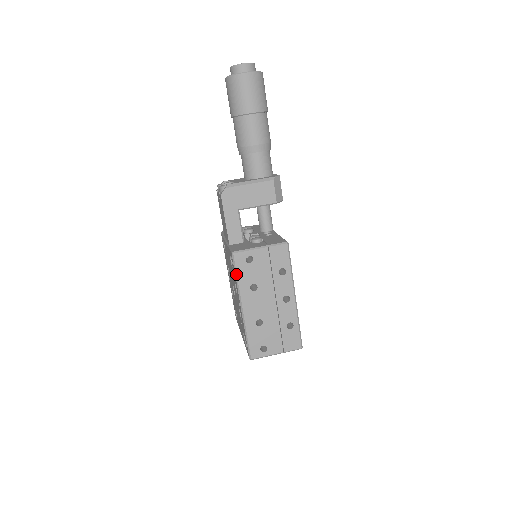
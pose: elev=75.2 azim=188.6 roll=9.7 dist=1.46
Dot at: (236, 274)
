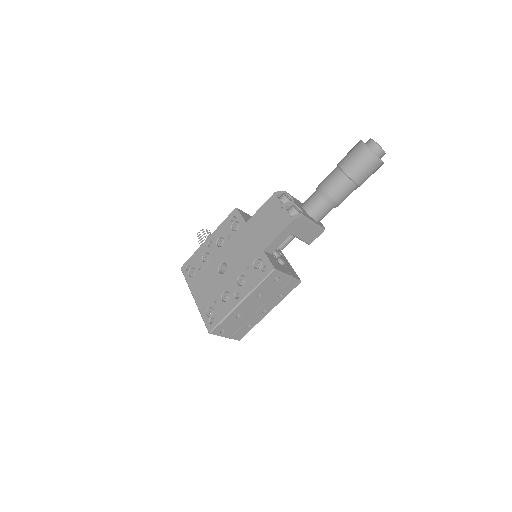
Dot at: (262, 282)
